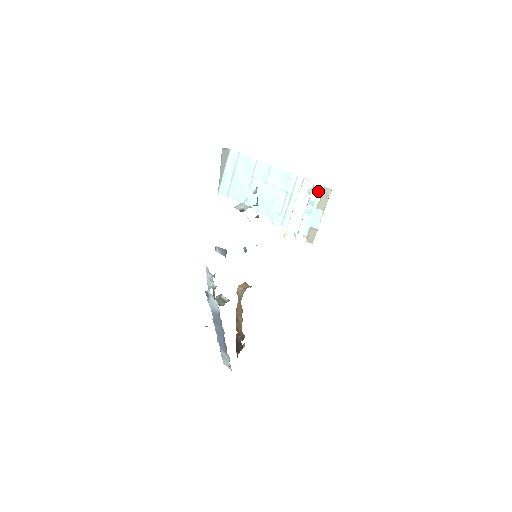
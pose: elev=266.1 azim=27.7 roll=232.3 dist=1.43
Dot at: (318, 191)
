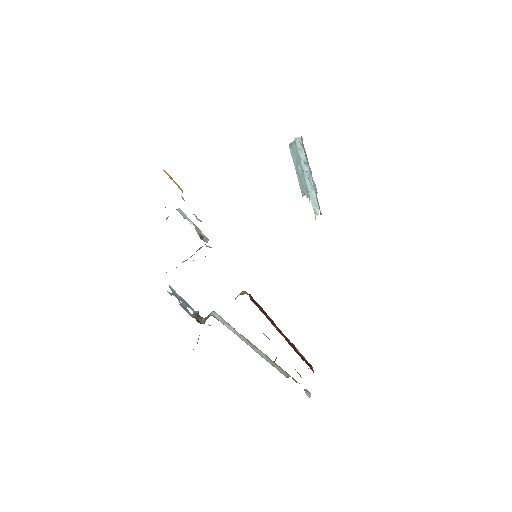
Dot at: occluded
